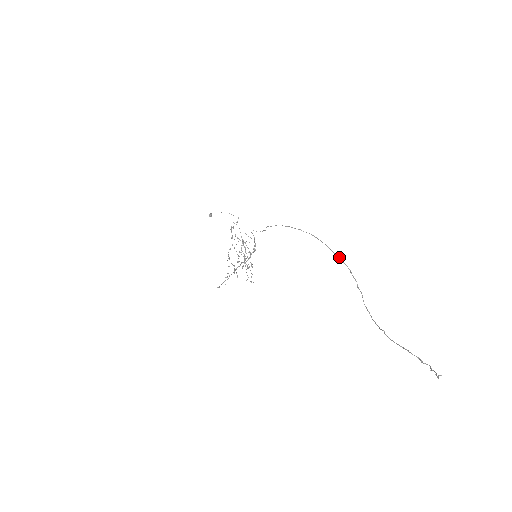
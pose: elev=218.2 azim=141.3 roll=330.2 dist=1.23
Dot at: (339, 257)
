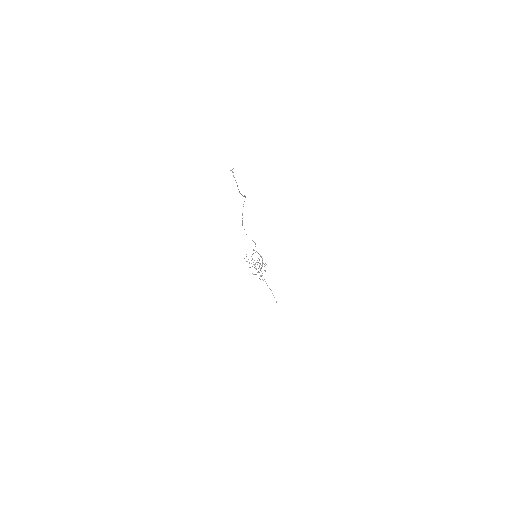
Dot at: occluded
